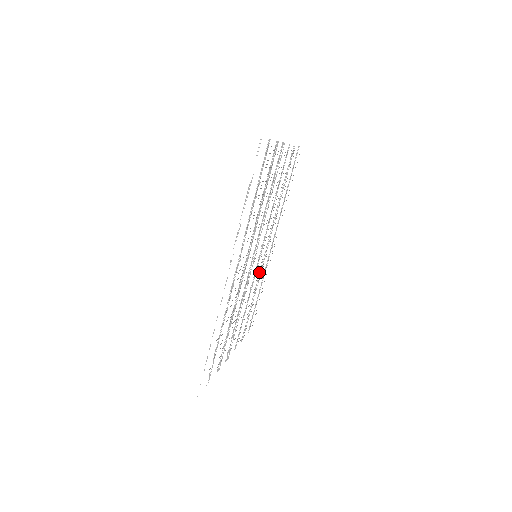
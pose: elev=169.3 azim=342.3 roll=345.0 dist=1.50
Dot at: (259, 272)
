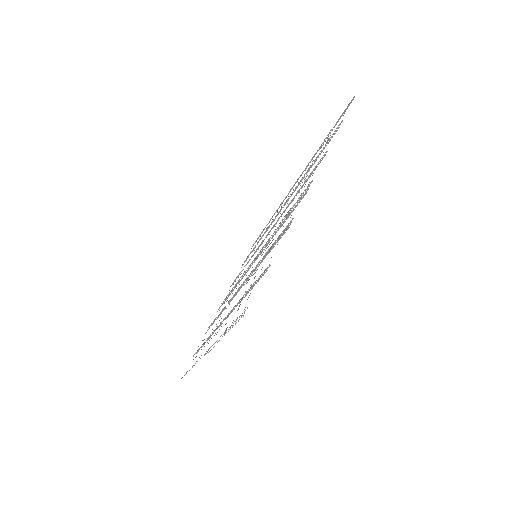
Dot at: occluded
